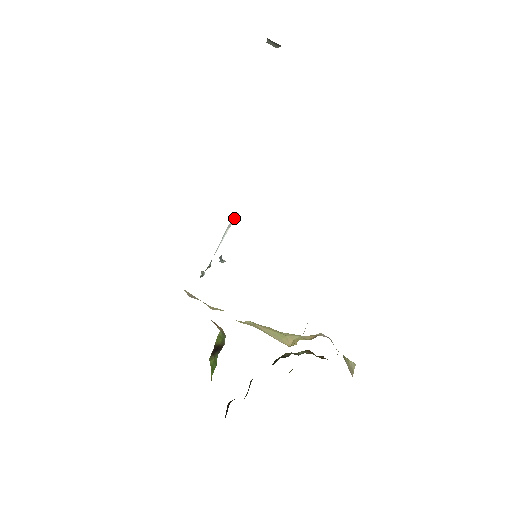
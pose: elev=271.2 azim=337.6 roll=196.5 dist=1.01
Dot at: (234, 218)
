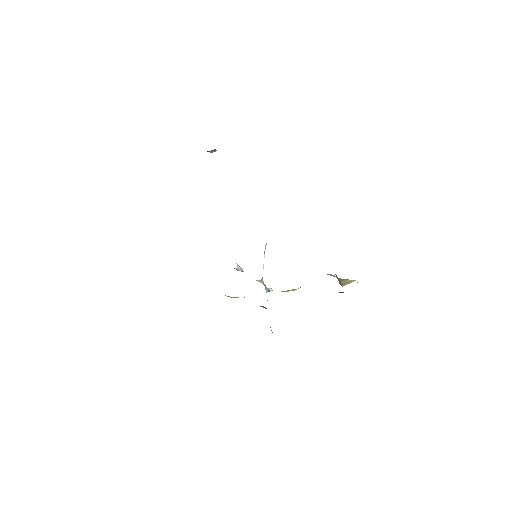
Dot at: (265, 247)
